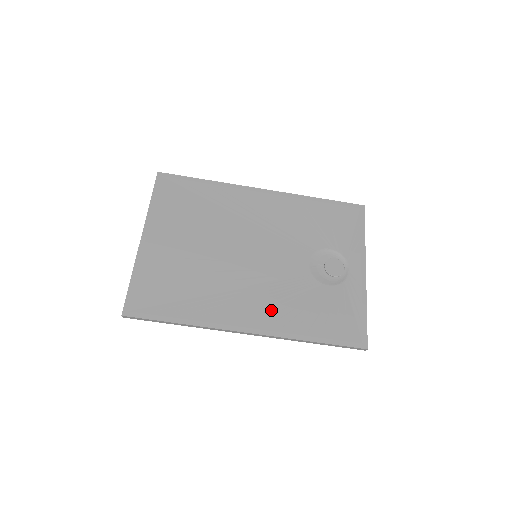
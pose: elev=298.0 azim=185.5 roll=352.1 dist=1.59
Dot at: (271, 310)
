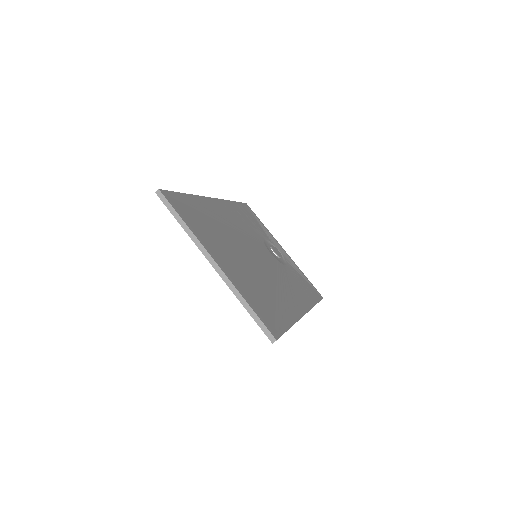
Dot at: (294, 293)
